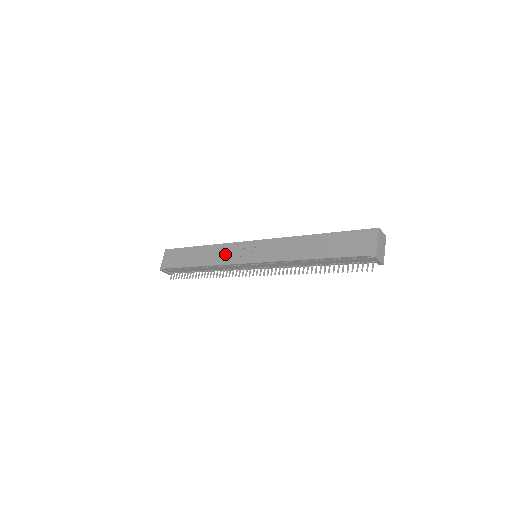
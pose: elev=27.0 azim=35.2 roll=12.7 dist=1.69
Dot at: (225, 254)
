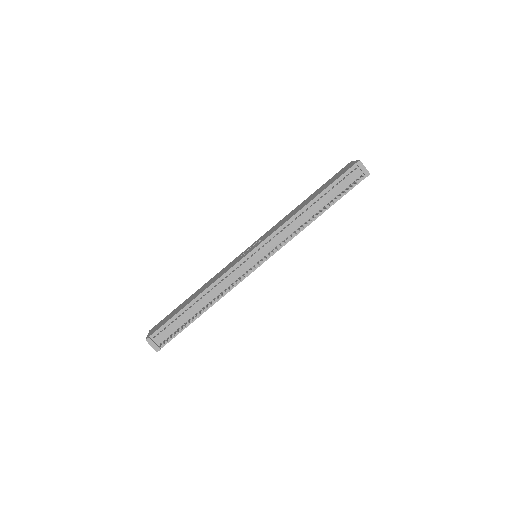
Dot at: (223, 271)
